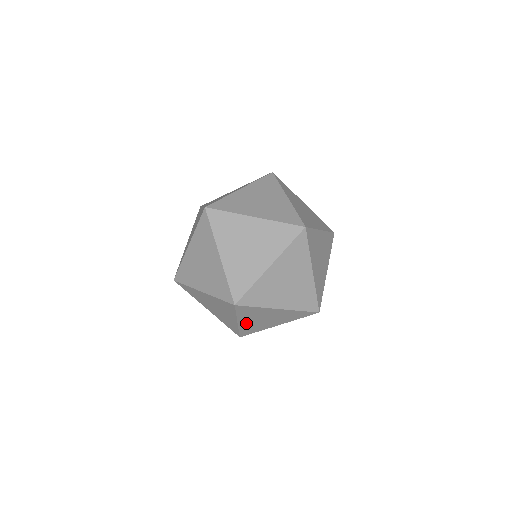
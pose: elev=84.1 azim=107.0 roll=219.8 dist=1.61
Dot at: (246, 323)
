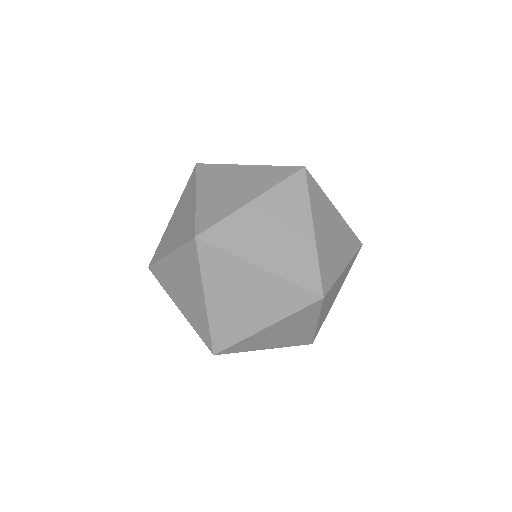
Dot at: occluded
